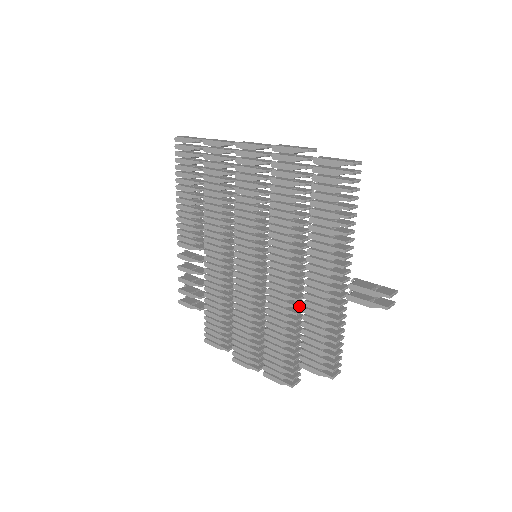
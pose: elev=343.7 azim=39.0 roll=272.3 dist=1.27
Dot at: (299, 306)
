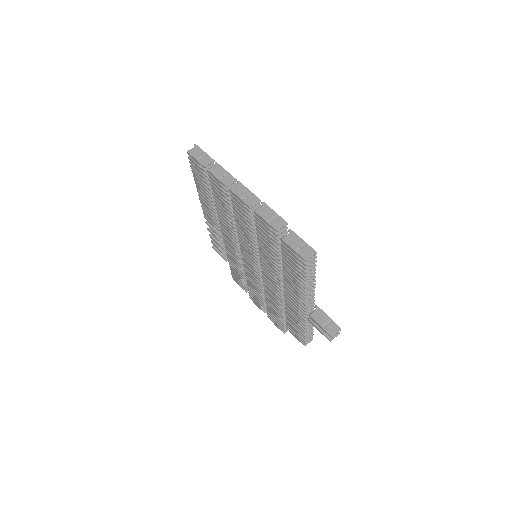
Dot at: (284, 301)
